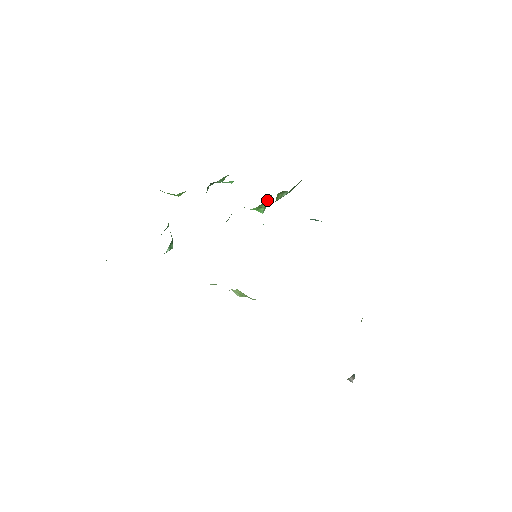
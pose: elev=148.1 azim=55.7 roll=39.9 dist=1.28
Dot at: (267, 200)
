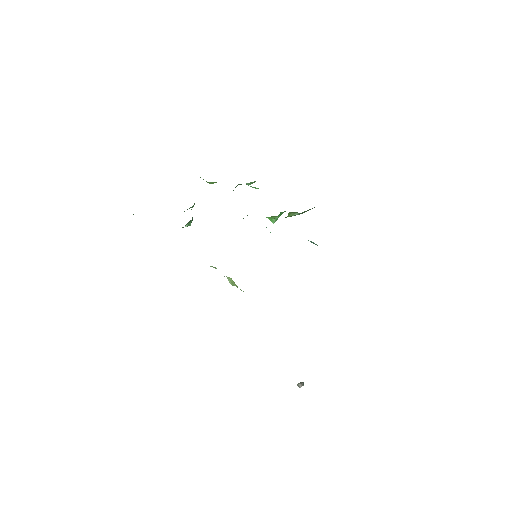
Dot at: (281, 213)
